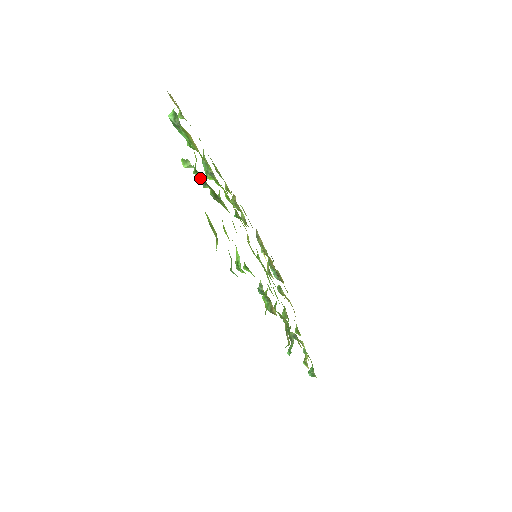
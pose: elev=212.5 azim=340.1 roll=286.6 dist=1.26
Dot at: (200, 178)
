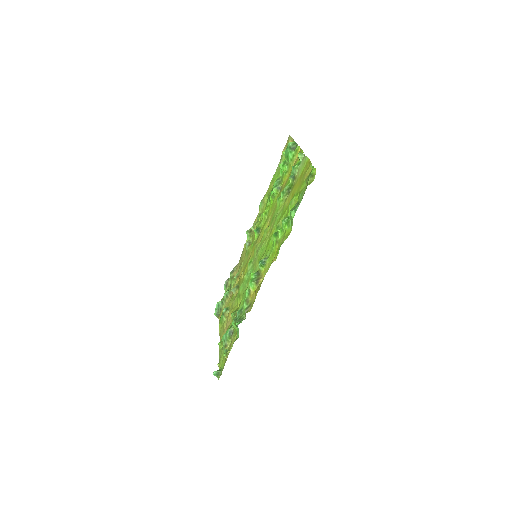
Dot at: (296, 170)
